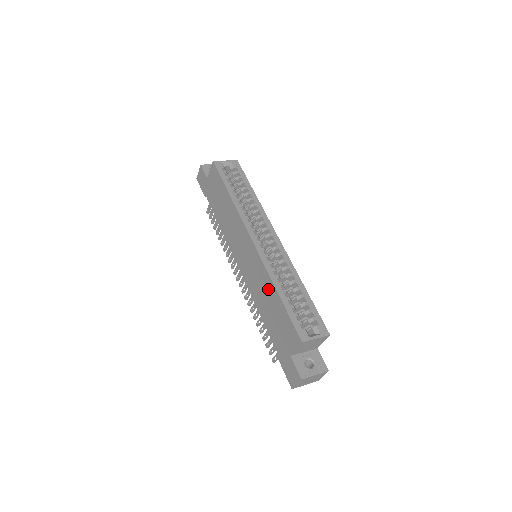
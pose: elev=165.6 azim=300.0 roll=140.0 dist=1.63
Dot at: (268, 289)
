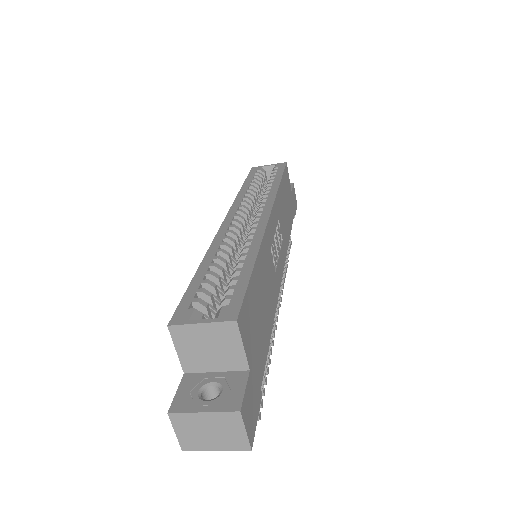
Dot at: occluded
